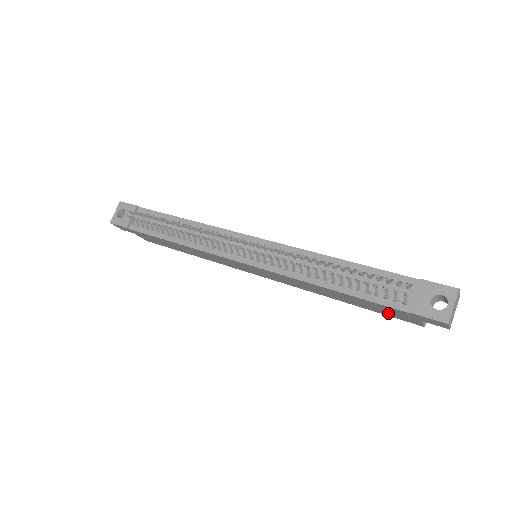
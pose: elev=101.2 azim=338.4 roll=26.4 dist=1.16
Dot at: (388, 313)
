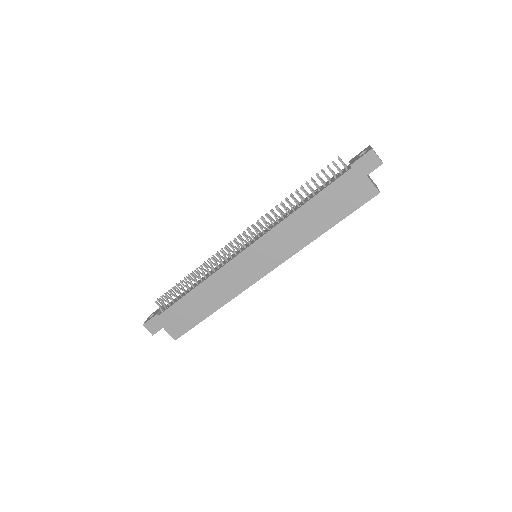
Dot at: (351, 200)
